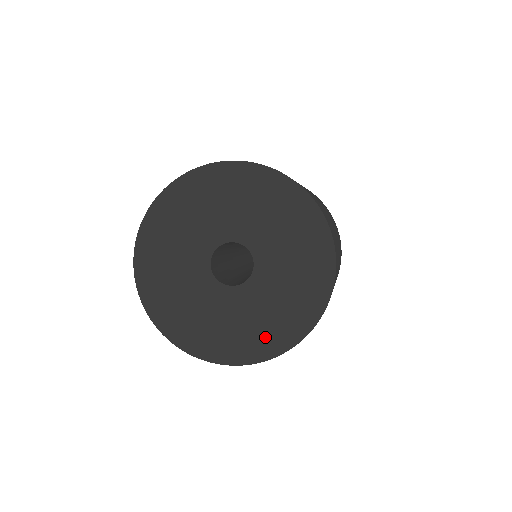
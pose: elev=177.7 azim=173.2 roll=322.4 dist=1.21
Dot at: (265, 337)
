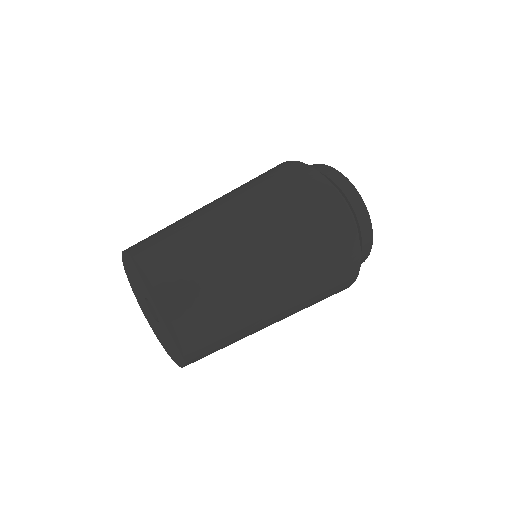
Dot at: (147, 317)
